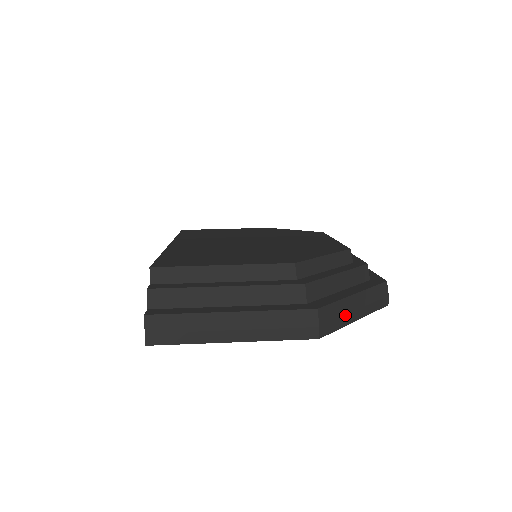
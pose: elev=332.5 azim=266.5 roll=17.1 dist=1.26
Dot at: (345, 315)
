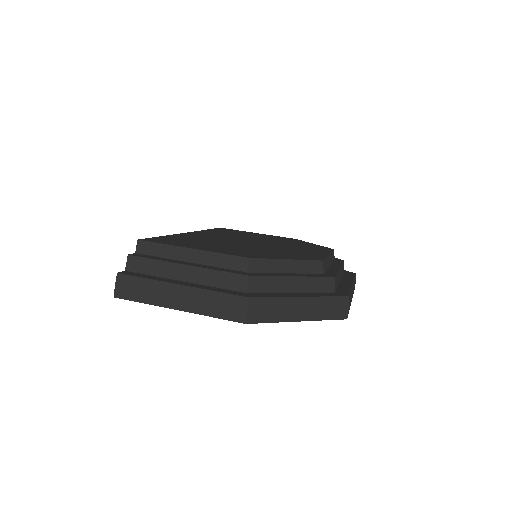
Dot at: (283, 312)
